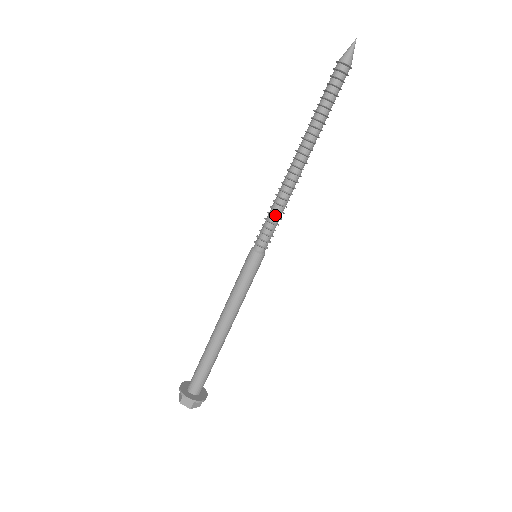
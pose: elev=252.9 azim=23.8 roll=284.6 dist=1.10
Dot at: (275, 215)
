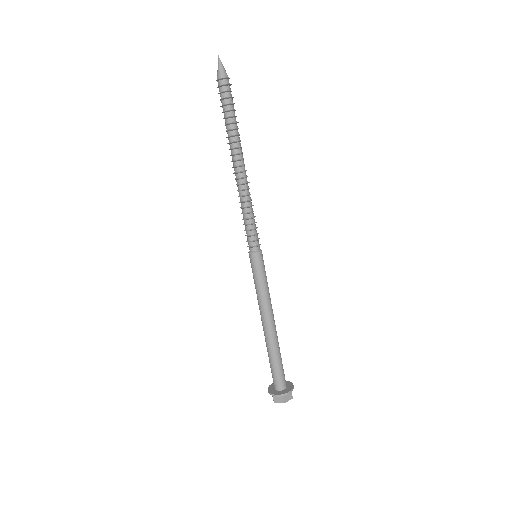
Dot at: (247, 217)
